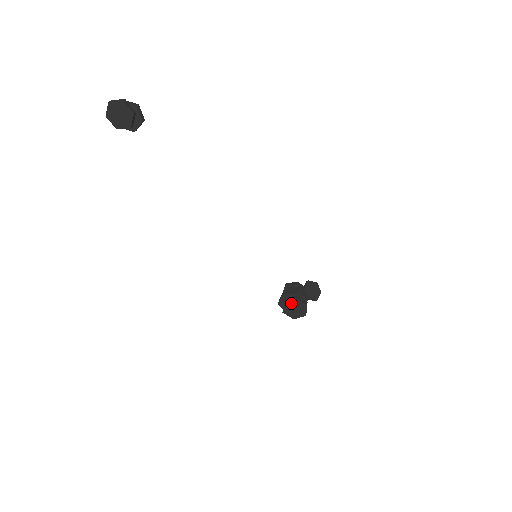
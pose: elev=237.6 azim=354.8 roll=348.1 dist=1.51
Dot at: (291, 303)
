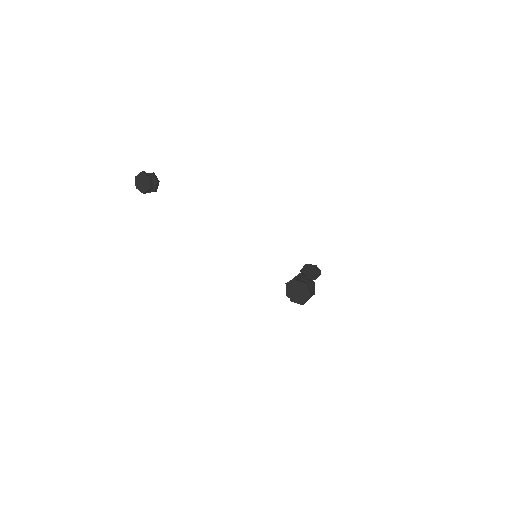
Dot at: (293, 287)
